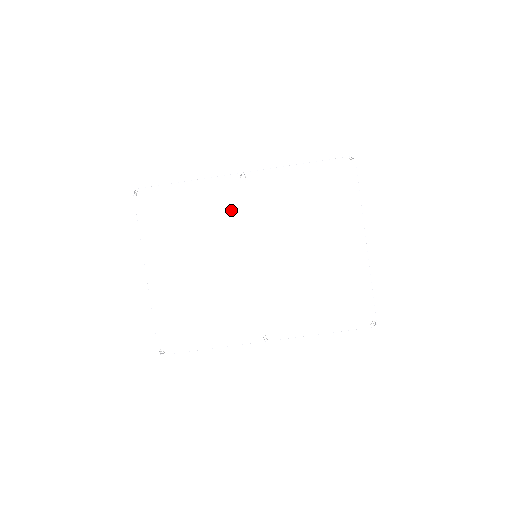
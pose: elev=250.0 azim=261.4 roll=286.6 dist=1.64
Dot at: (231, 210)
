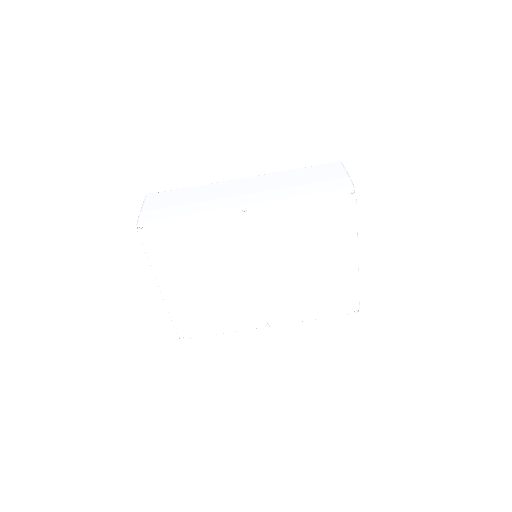
Dot at: (234, 238)
